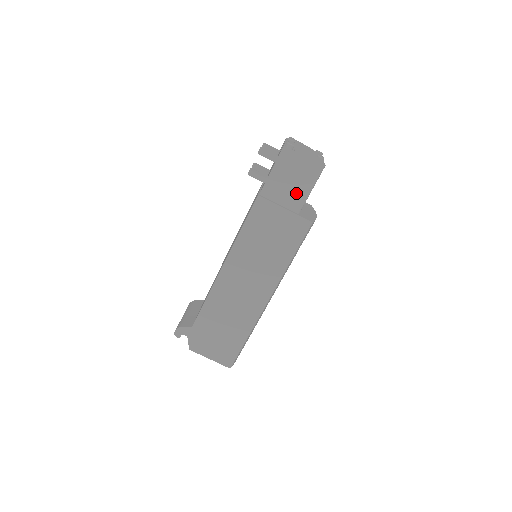
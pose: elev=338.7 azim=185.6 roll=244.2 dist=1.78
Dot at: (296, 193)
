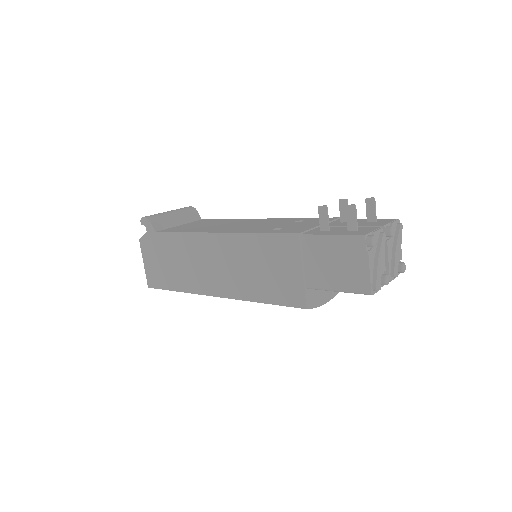
Dot at: (325, 275)
